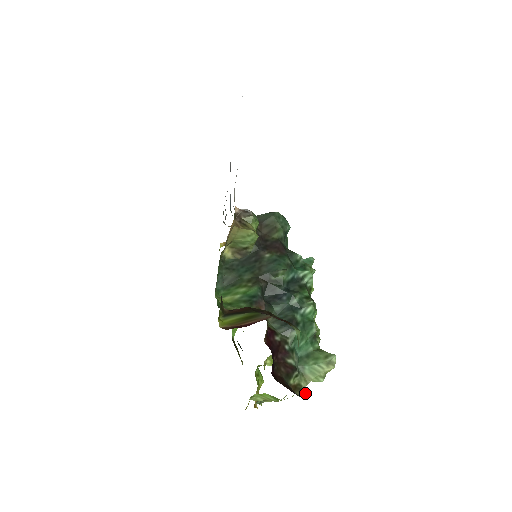
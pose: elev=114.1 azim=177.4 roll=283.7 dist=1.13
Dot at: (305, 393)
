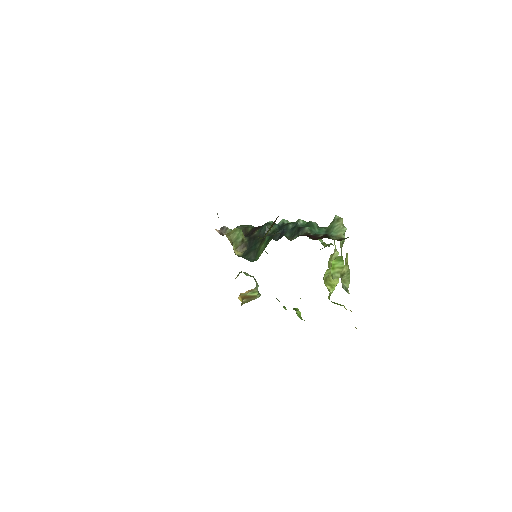
Dot at: (346, 238)
